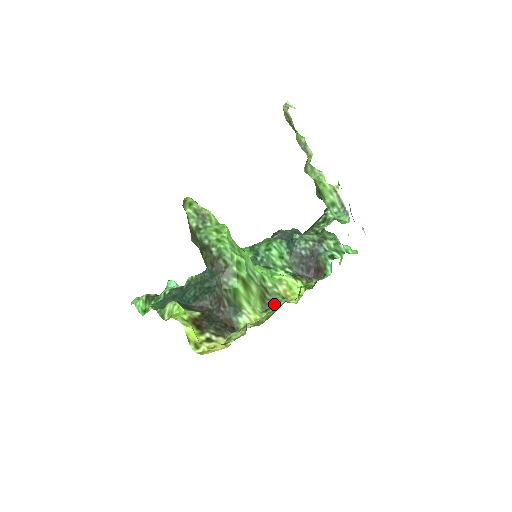
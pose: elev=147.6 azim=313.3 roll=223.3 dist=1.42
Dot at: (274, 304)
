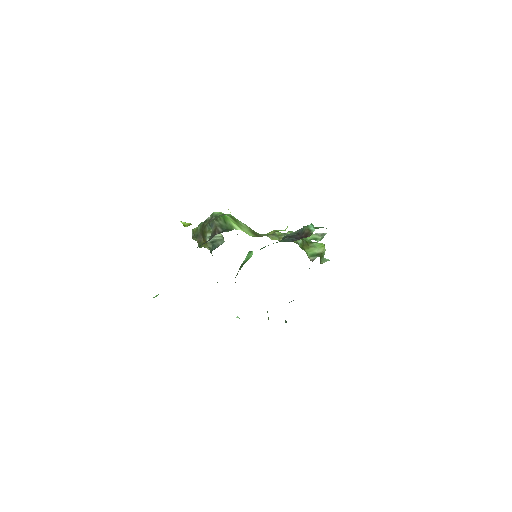
Dot at: occluded
